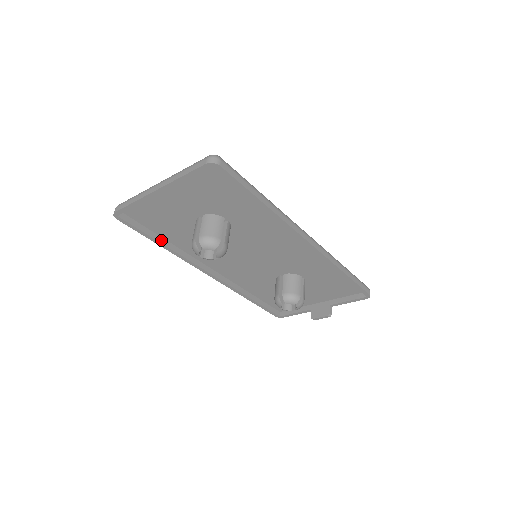
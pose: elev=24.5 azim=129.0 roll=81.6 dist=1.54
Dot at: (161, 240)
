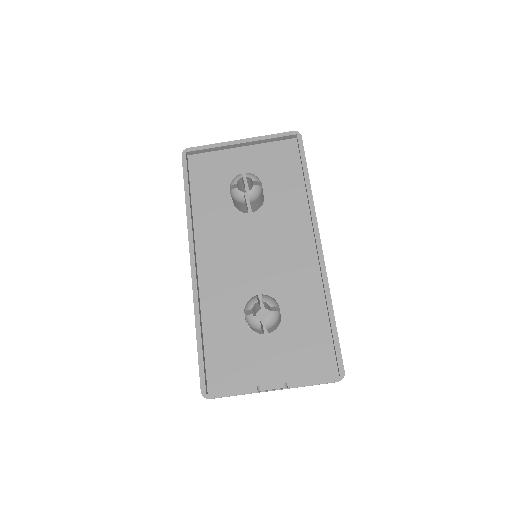
Dot at: (190, 197)
